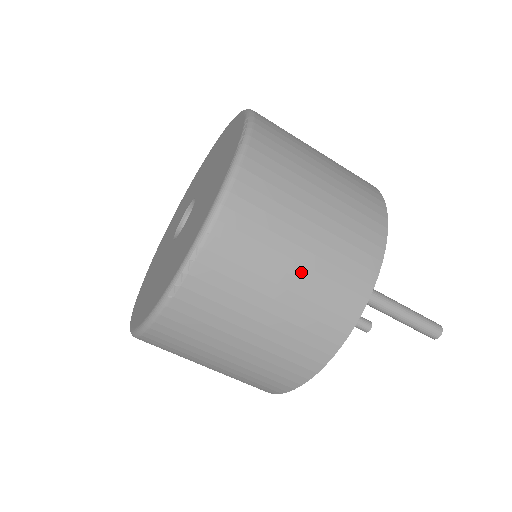
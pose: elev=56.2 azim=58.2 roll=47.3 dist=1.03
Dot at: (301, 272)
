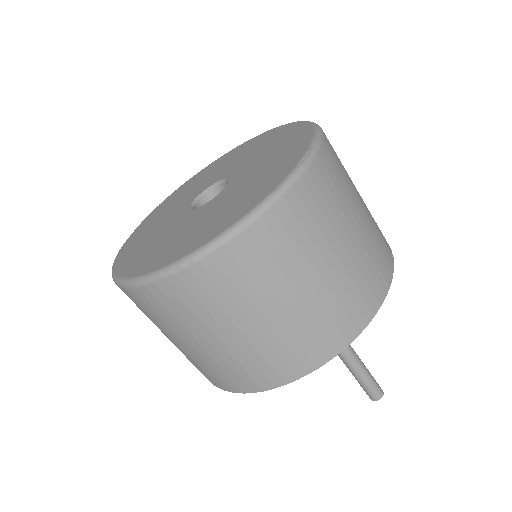
Dot at: (297, 305)
